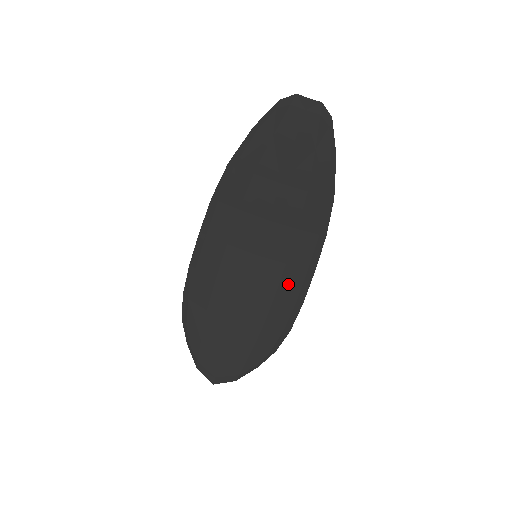
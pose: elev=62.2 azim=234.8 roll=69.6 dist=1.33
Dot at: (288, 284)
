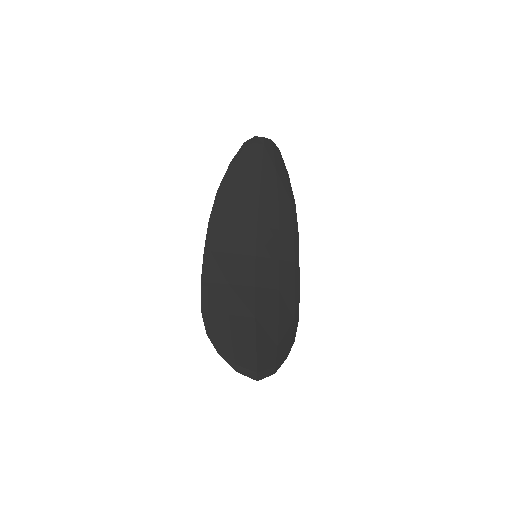
Dot at: (285, 277)
